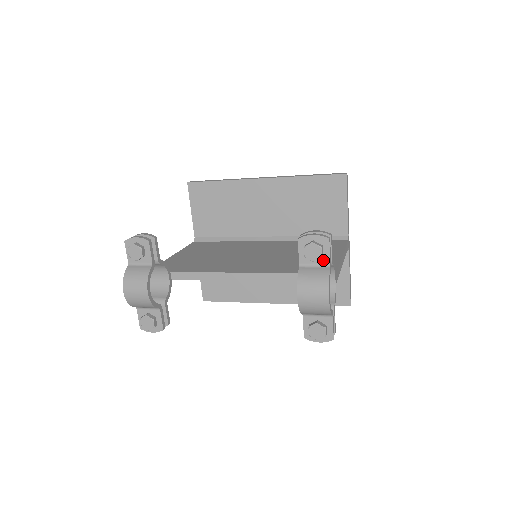
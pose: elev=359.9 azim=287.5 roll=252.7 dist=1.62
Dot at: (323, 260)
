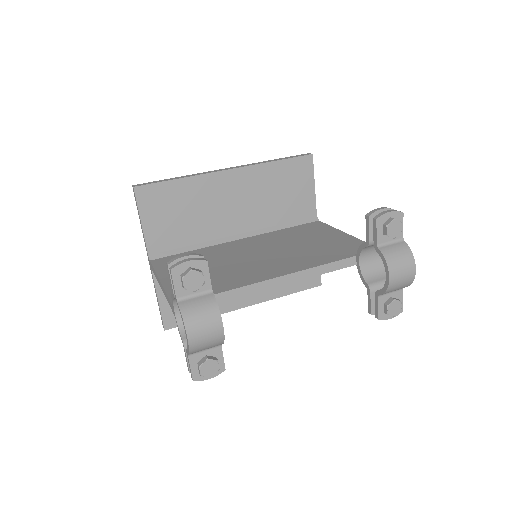
Dot at: occluded
